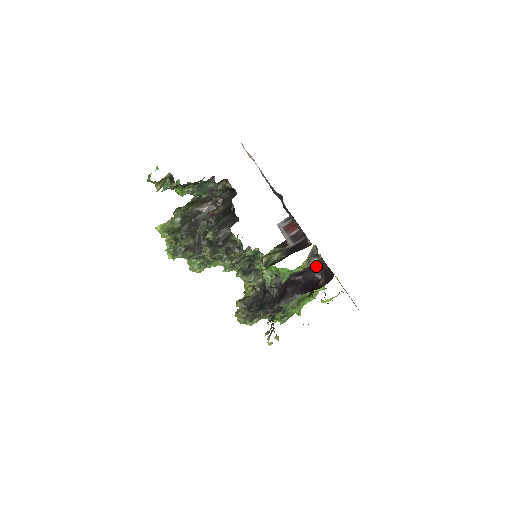
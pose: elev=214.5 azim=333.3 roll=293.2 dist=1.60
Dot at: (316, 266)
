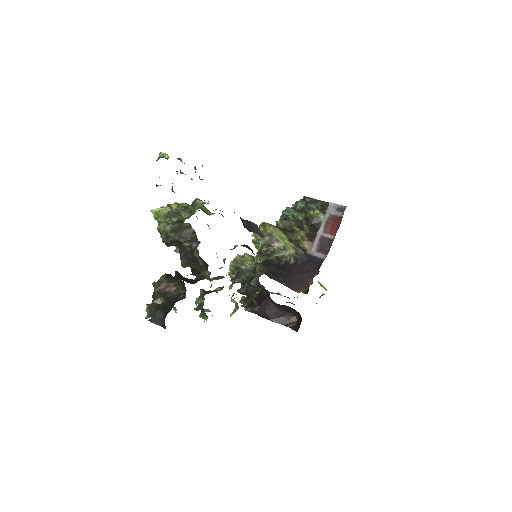
Dot at: occluded
